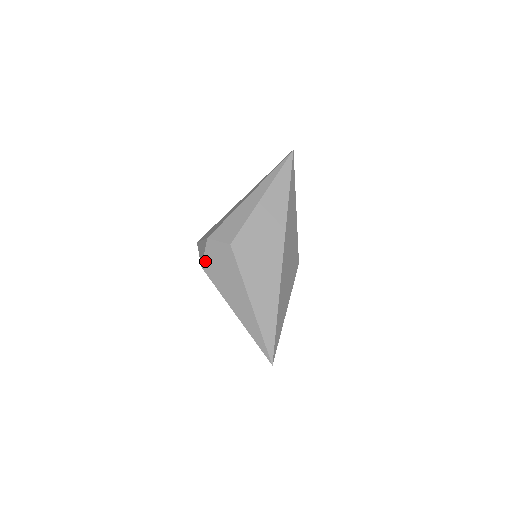
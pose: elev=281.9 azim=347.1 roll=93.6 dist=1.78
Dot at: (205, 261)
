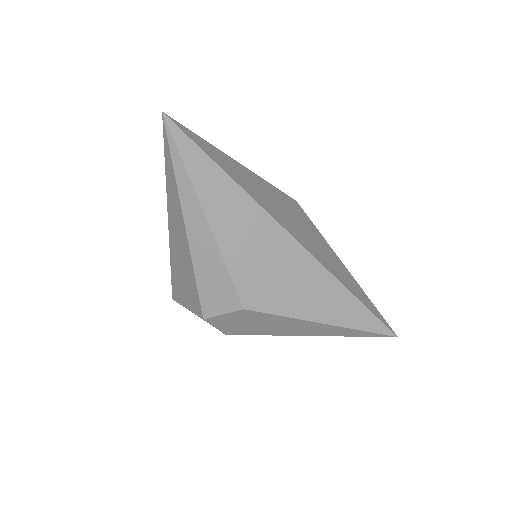
Dot at: (224, 331)
